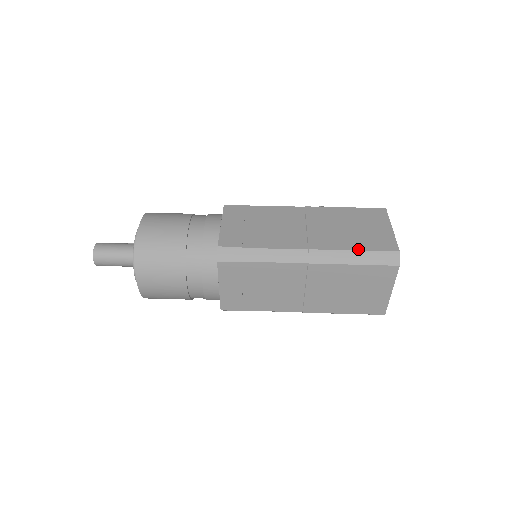
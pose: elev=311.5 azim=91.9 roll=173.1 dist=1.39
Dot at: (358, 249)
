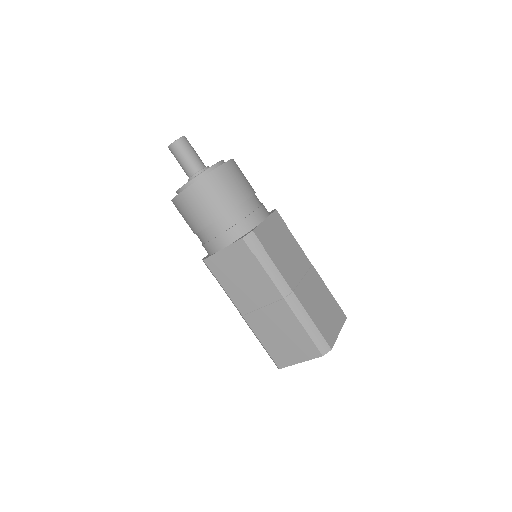
Dot at: (315, 323)
